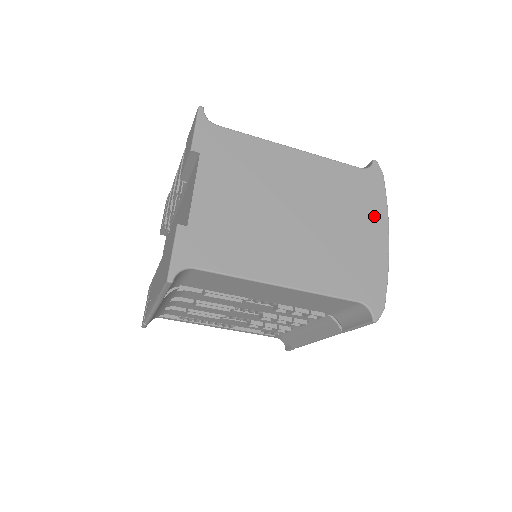
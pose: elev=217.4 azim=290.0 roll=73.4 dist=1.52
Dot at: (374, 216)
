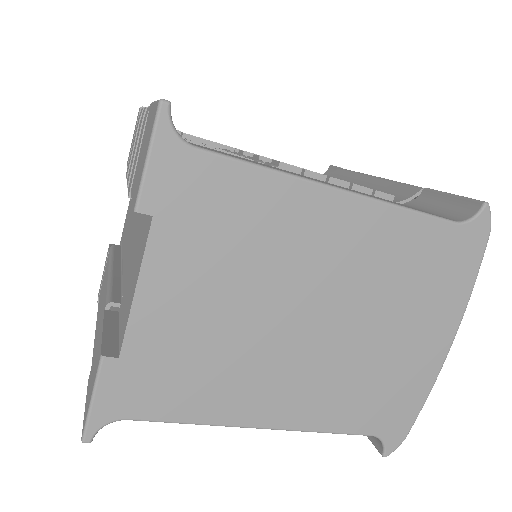
Dot at: (444, 309)
